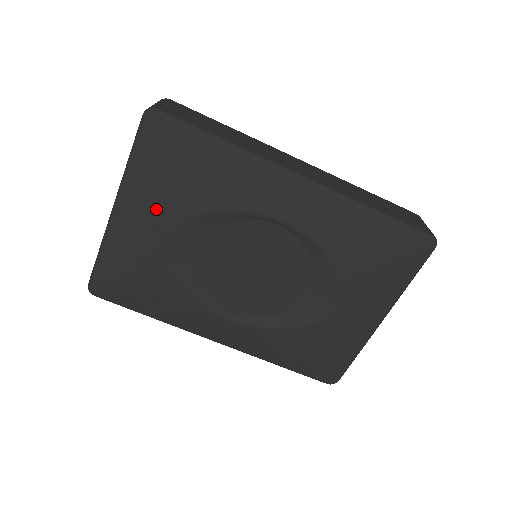
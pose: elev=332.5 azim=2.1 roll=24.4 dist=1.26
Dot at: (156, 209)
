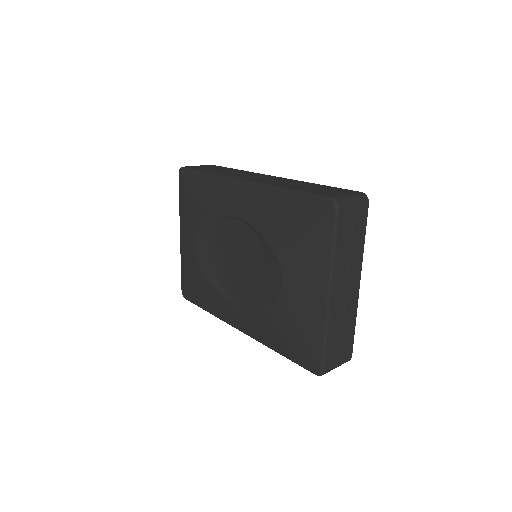
Dot at: (189, 227)
